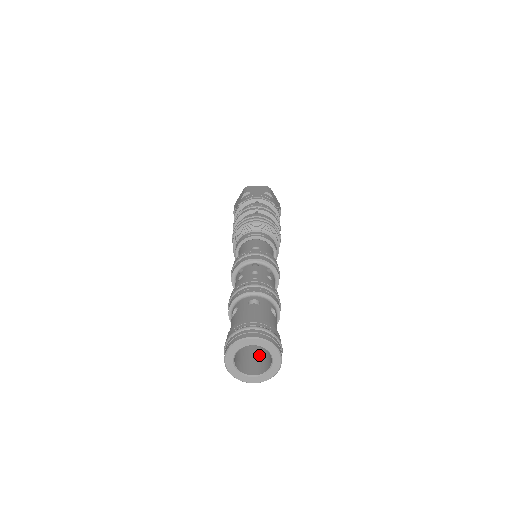
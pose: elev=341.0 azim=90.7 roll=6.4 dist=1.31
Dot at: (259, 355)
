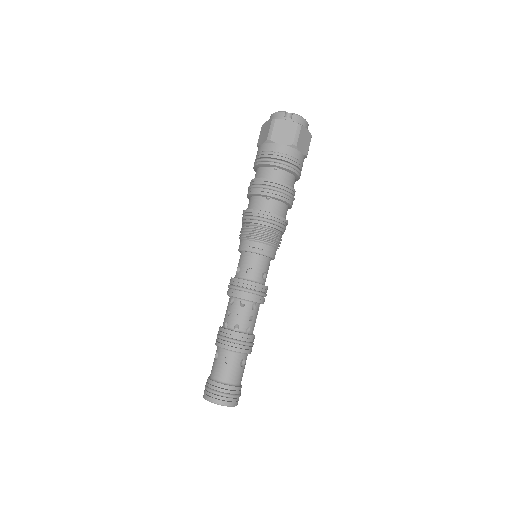
Dot at: occluded
